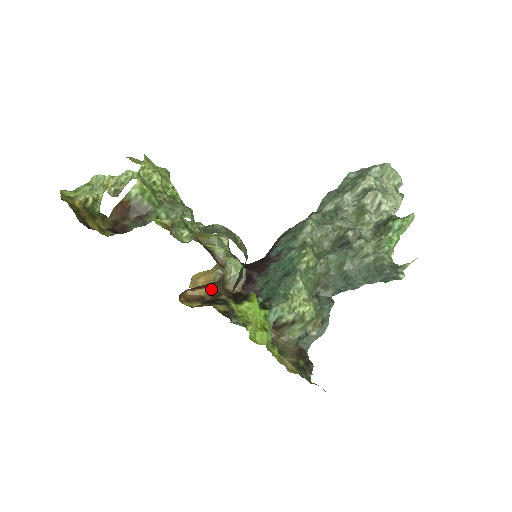
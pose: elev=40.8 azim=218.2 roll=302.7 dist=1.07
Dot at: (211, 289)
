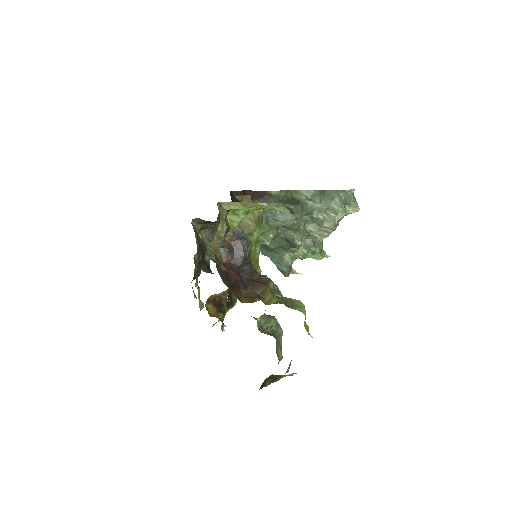
Dot at: (223, 292)
